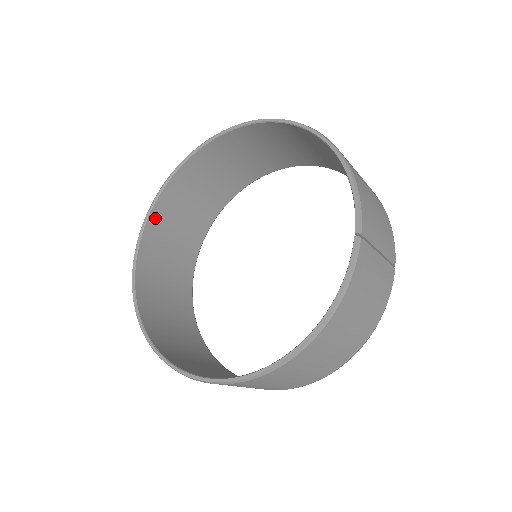
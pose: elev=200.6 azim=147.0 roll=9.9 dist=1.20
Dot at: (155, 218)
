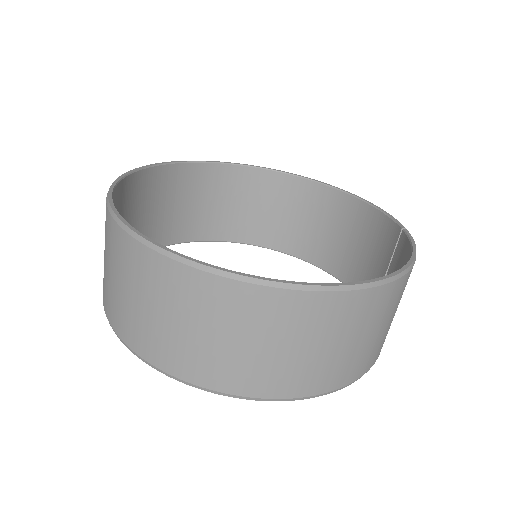
Dot at: (131, 183)
